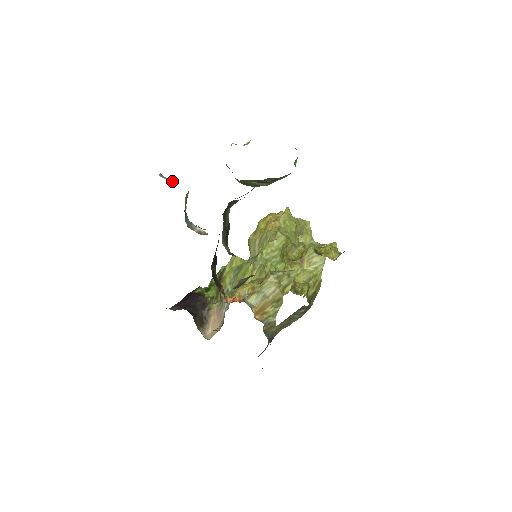
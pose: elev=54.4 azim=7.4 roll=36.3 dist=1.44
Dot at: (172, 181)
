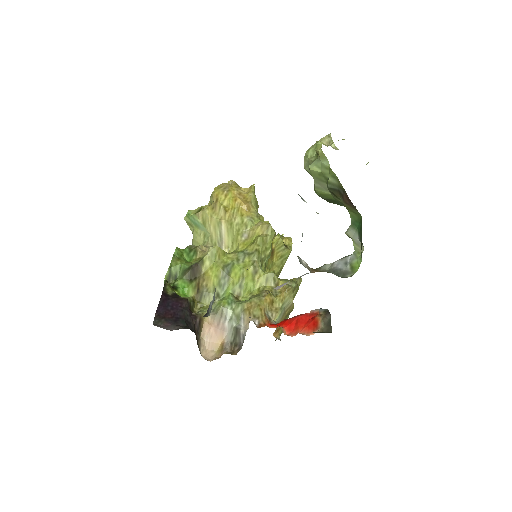
Dot at: occluded
